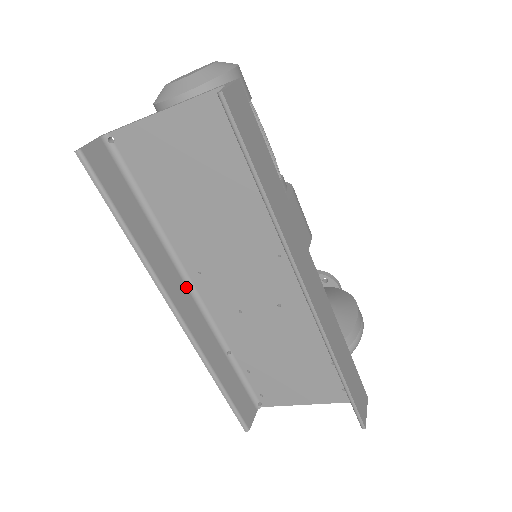
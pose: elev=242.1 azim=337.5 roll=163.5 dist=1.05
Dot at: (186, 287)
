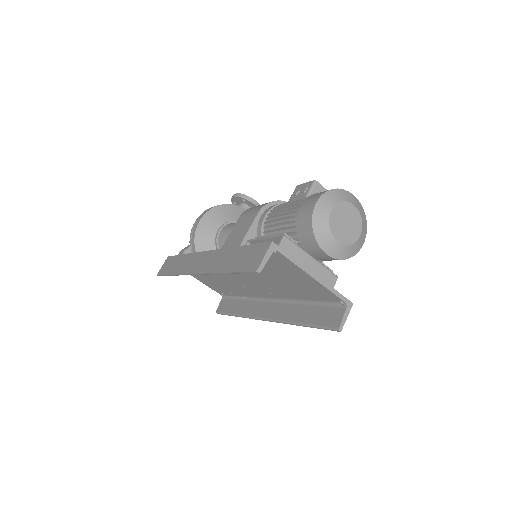
Dot at: occluded
